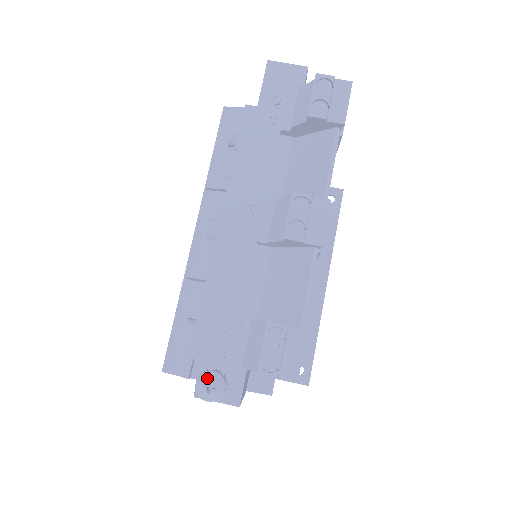
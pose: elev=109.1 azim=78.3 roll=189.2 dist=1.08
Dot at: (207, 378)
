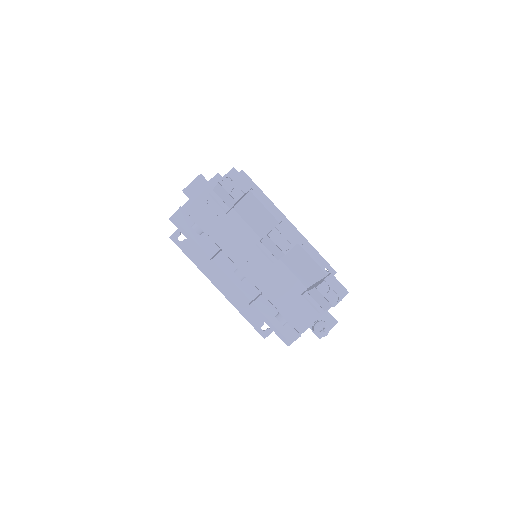
Dot at: (318, 328)
